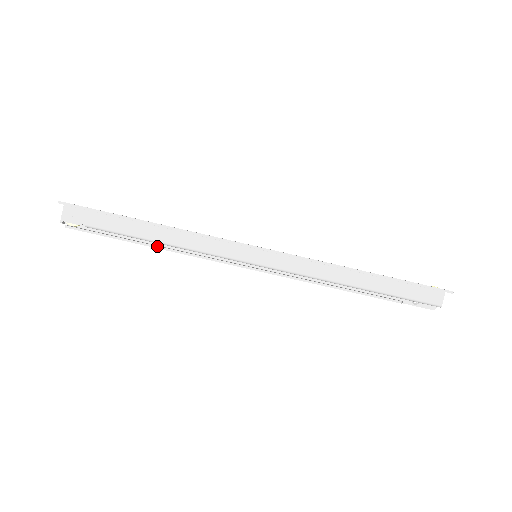
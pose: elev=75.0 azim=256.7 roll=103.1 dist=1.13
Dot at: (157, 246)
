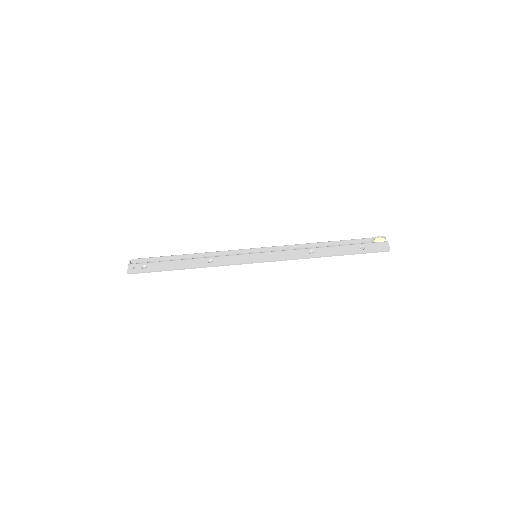
Dot at: occluded
